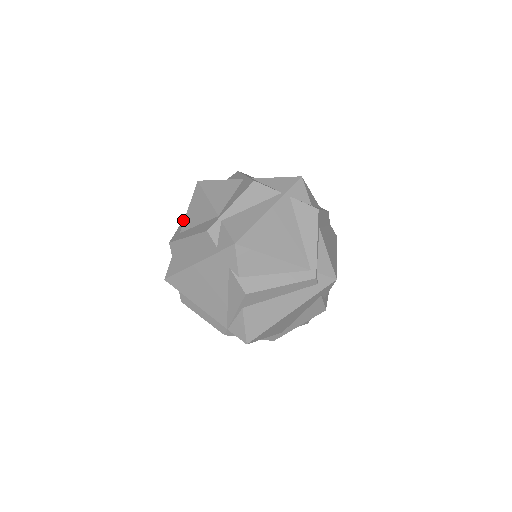
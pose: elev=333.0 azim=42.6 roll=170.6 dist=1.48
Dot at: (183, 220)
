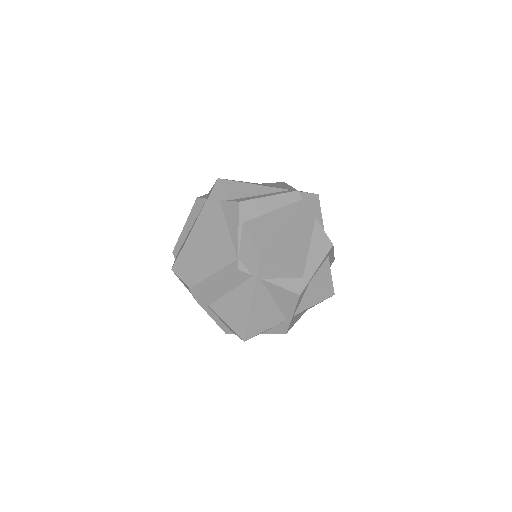
Dot at: occluded
